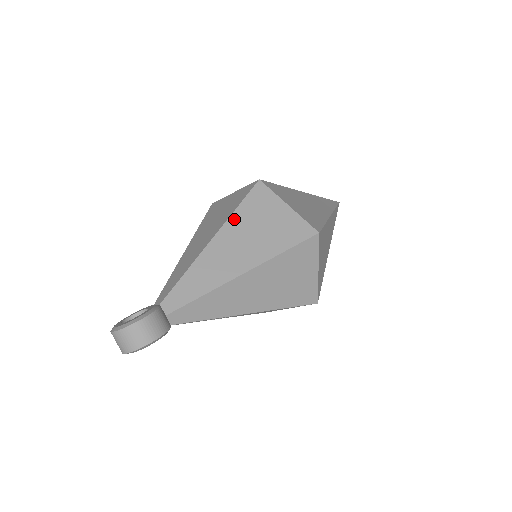
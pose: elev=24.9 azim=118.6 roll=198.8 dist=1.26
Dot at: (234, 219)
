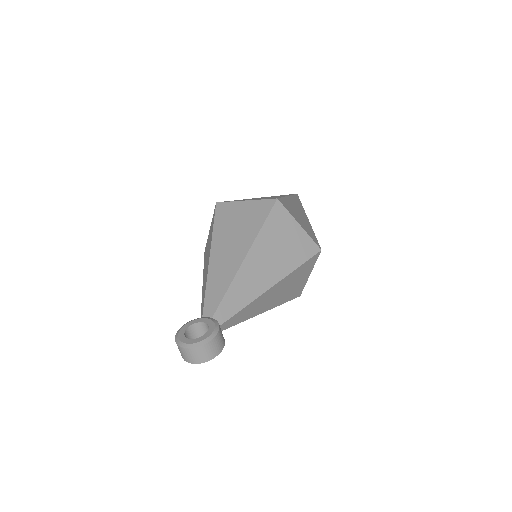
Dot at: (261, 237)
